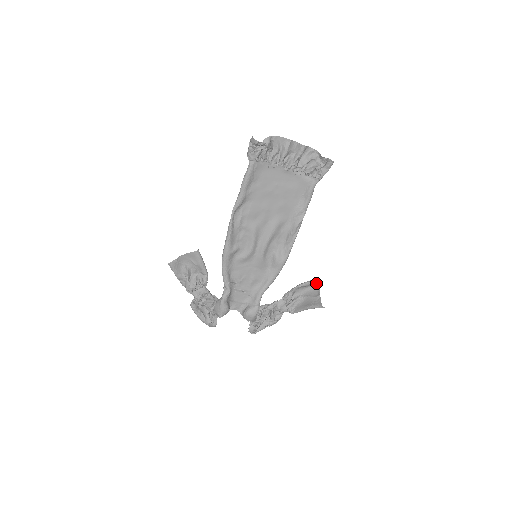
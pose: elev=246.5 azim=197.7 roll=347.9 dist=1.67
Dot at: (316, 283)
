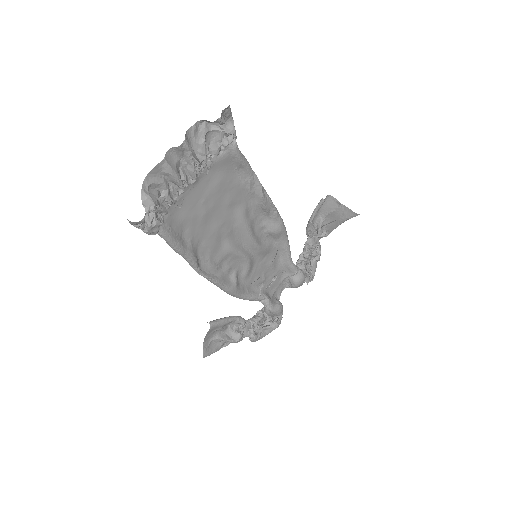
Dot at: occluded
